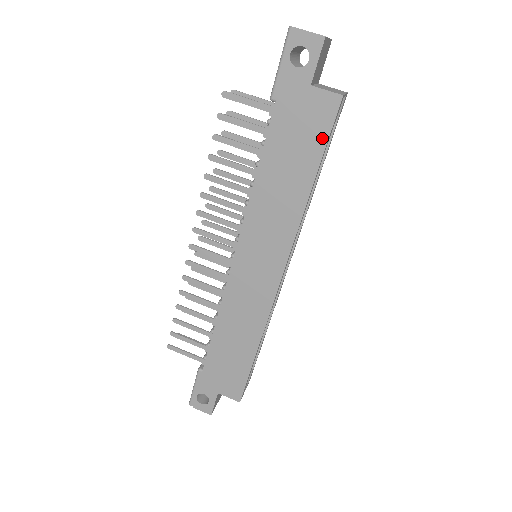
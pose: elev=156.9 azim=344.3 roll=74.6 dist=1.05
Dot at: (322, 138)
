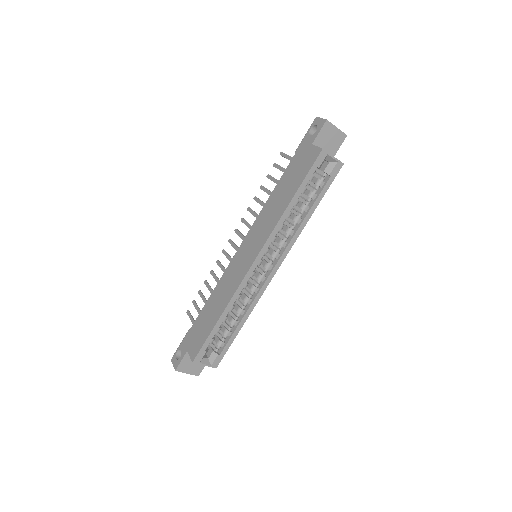
Dot at: (306, 172)
